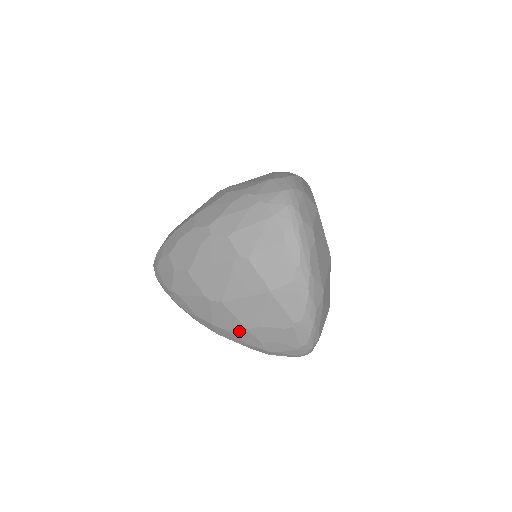
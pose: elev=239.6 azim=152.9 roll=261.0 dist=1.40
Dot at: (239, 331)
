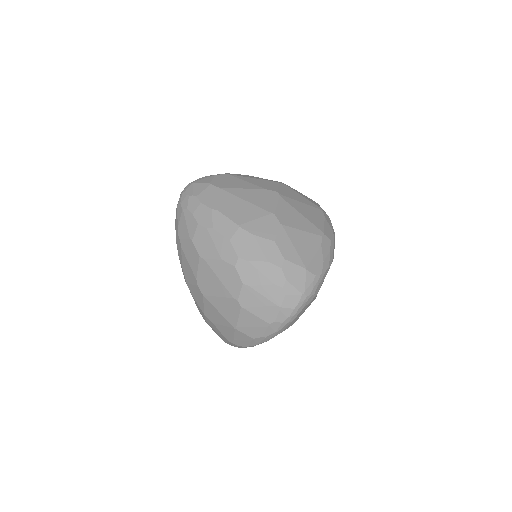
Dot at: (199, 307)
